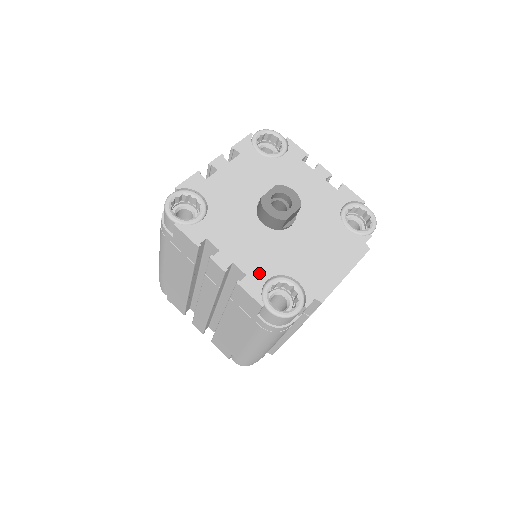
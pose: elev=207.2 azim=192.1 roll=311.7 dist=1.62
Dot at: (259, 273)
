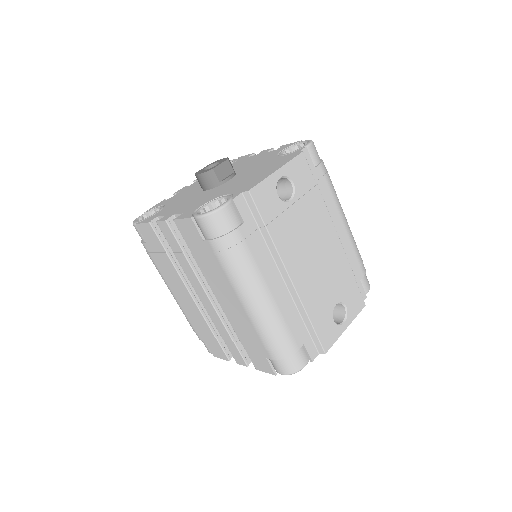
Dot at: (194, 208)
